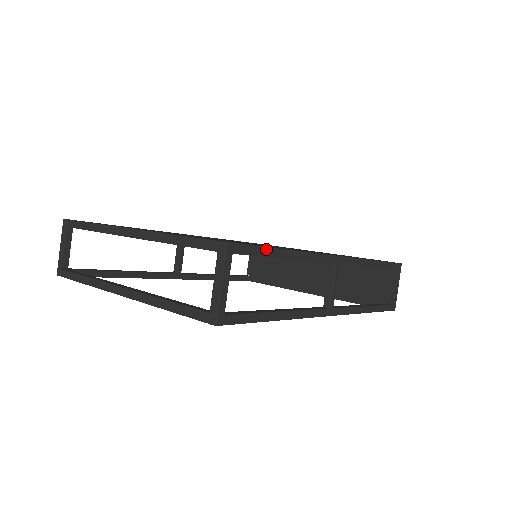
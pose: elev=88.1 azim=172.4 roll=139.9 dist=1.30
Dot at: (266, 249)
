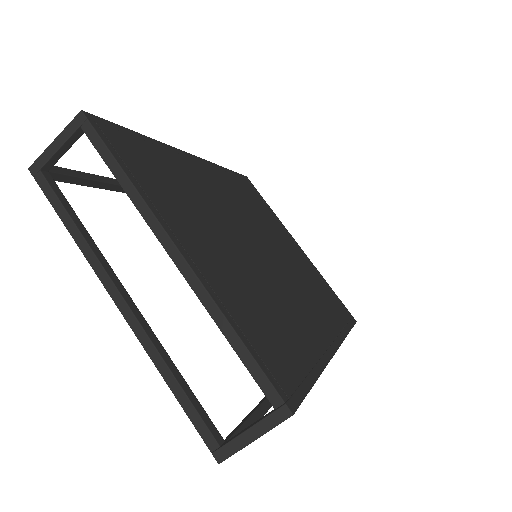
Dot at: (308, 391)
